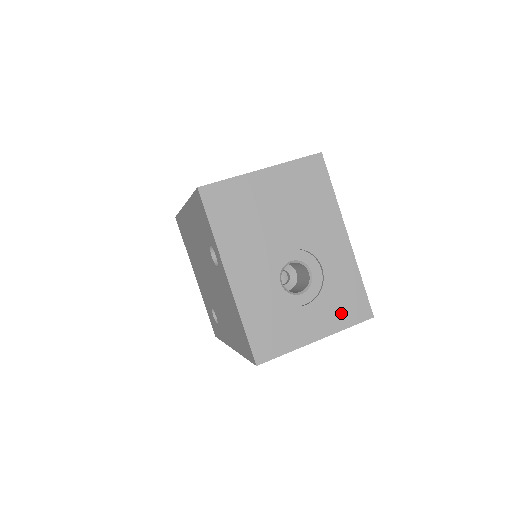
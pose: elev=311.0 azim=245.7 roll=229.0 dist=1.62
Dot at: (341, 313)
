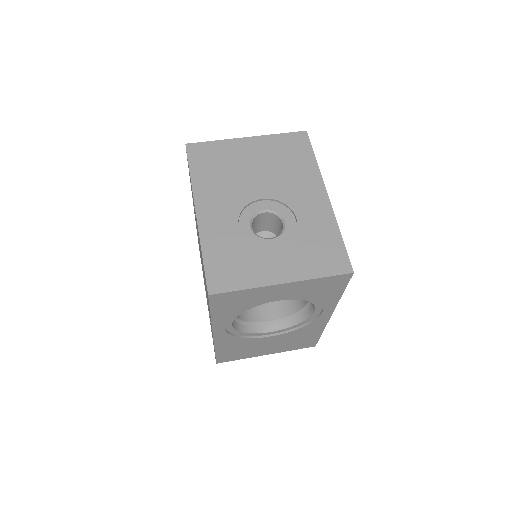
Dot at: (314, 262)
